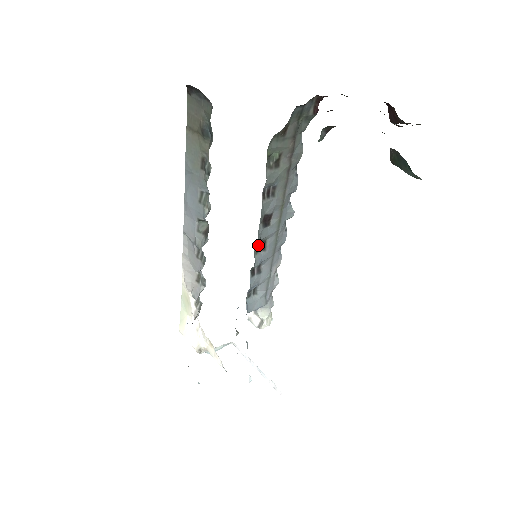
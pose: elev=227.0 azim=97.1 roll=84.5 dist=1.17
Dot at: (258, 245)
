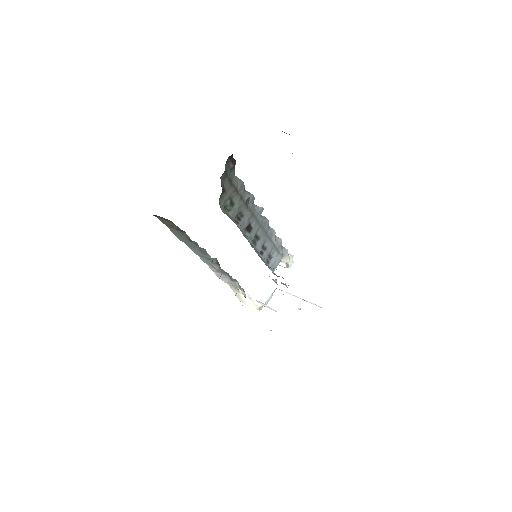
Dot at: (253, 241)
